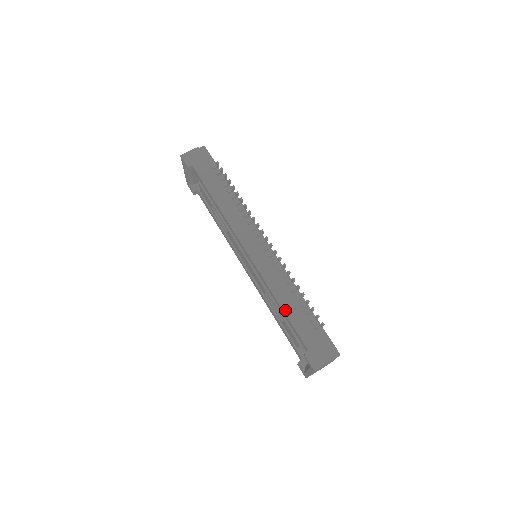
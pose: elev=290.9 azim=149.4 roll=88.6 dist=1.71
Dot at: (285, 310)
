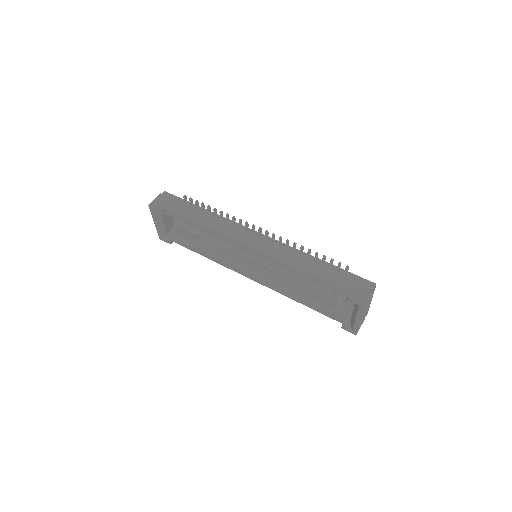
Dot at: (310, 273)
